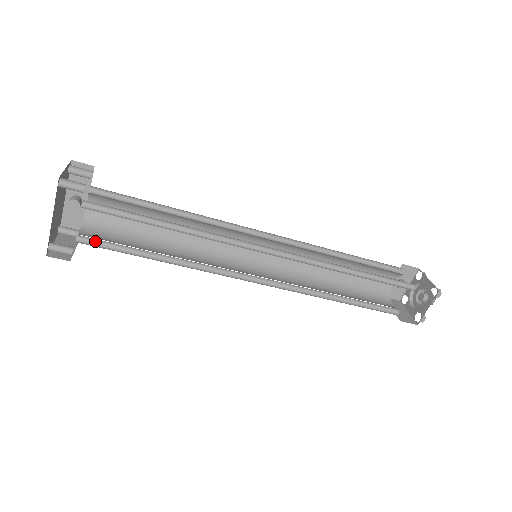
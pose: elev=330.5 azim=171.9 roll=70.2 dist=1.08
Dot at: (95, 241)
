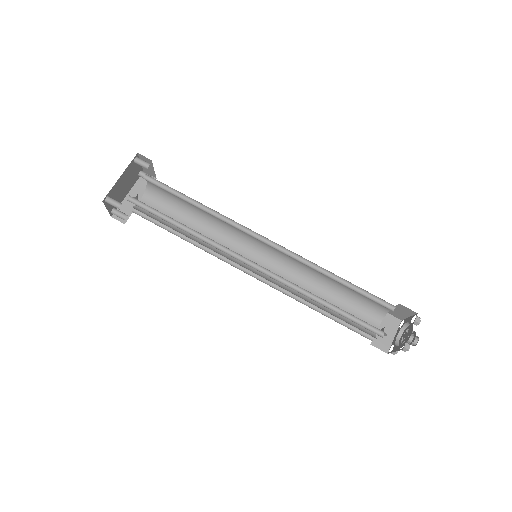
Dot at: (140, 205)
